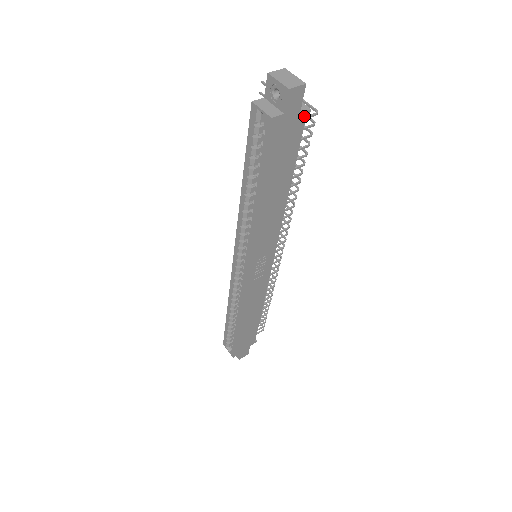
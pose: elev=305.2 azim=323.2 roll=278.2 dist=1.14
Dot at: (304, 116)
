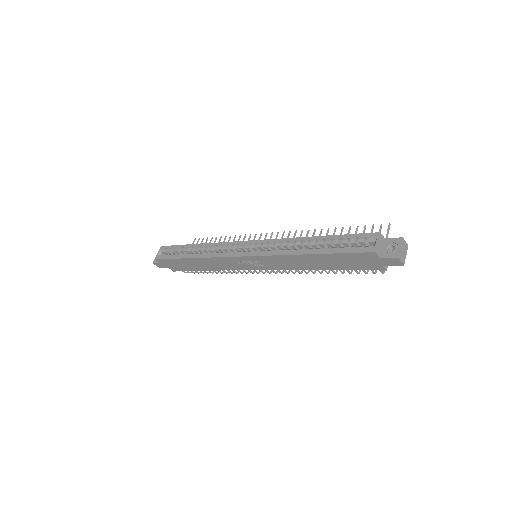
Dot at: (381, 268)
